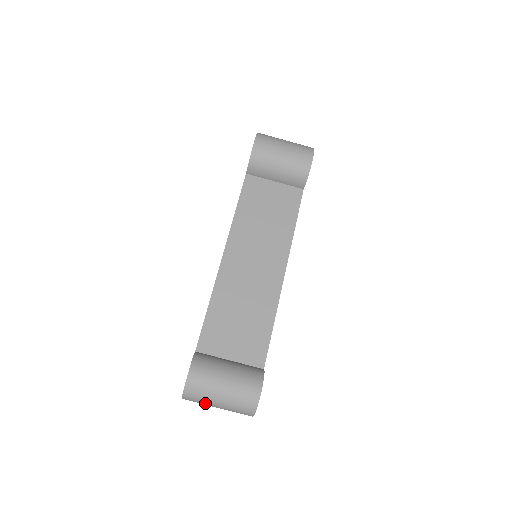
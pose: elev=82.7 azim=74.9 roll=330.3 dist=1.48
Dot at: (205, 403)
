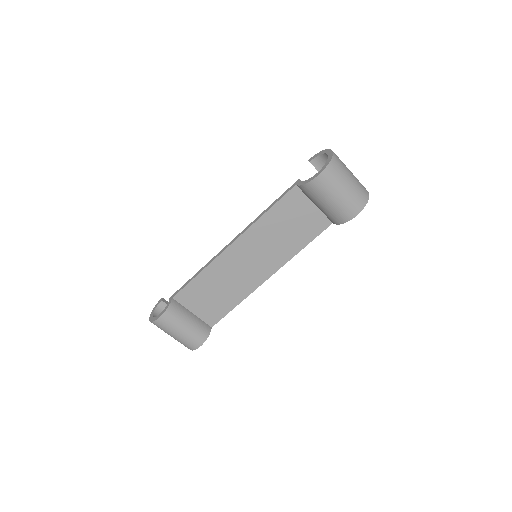
Dot at: occluded
